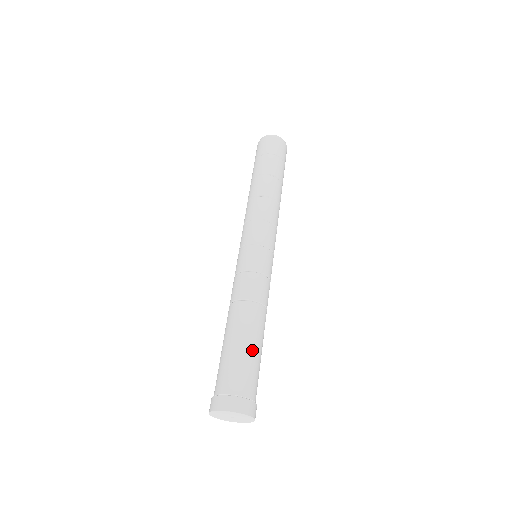
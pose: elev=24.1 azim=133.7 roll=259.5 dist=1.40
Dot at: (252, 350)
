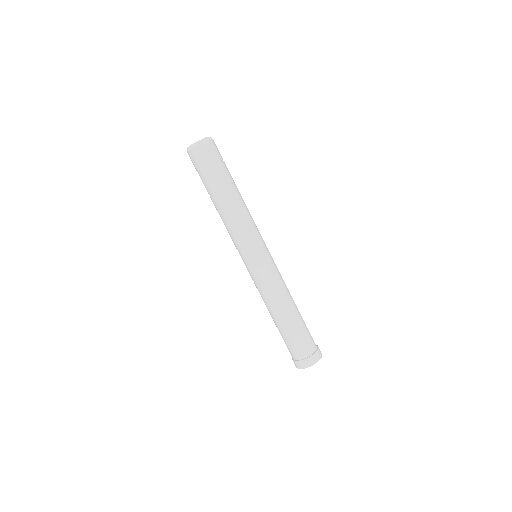
Dot at: (293, 330)
